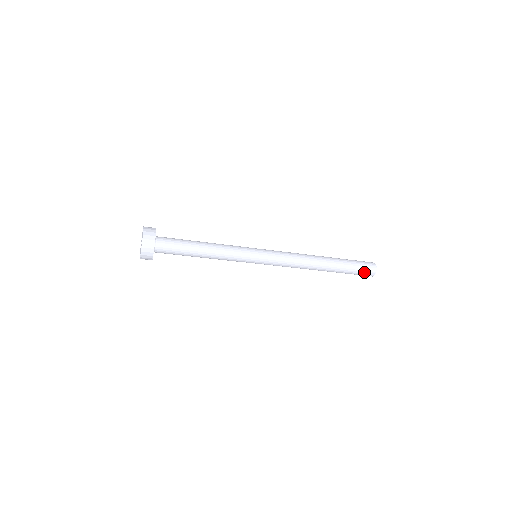
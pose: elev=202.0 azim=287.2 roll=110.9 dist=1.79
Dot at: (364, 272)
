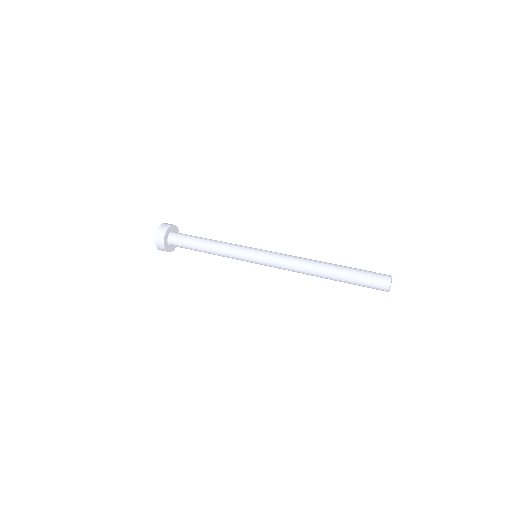
Dot at: occluded
